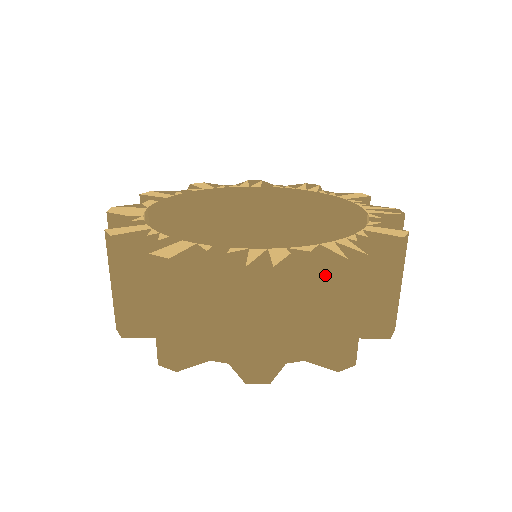
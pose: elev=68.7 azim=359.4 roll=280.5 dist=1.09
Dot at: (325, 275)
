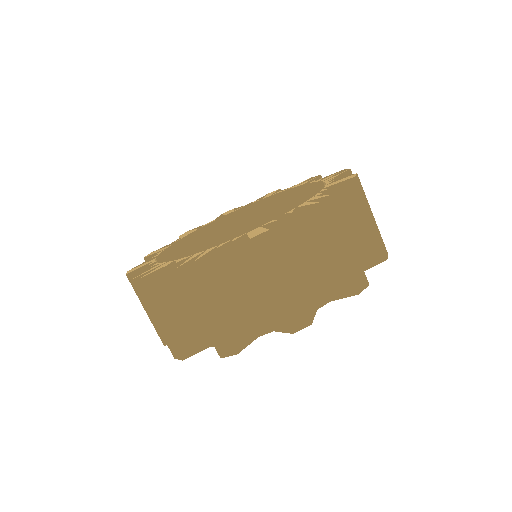
Dot at: occluded
